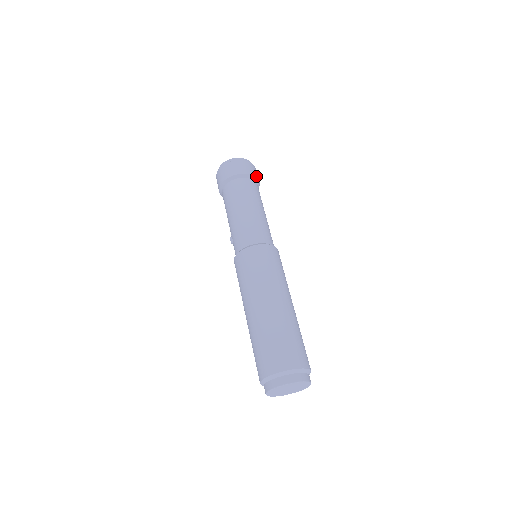
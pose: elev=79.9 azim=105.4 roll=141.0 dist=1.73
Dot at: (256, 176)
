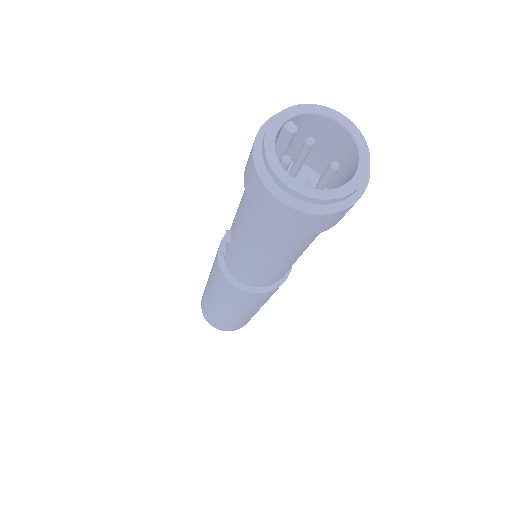
Dot at: occluded
